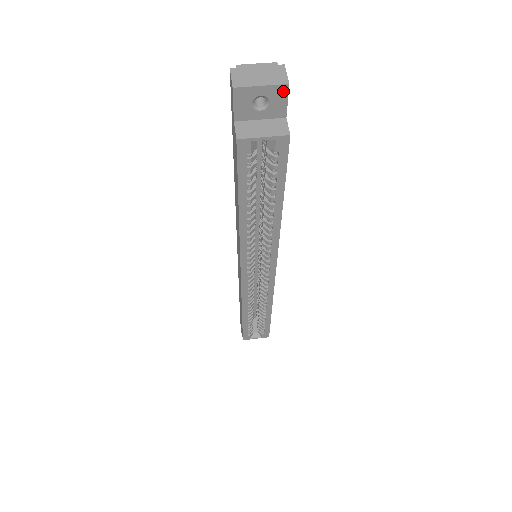
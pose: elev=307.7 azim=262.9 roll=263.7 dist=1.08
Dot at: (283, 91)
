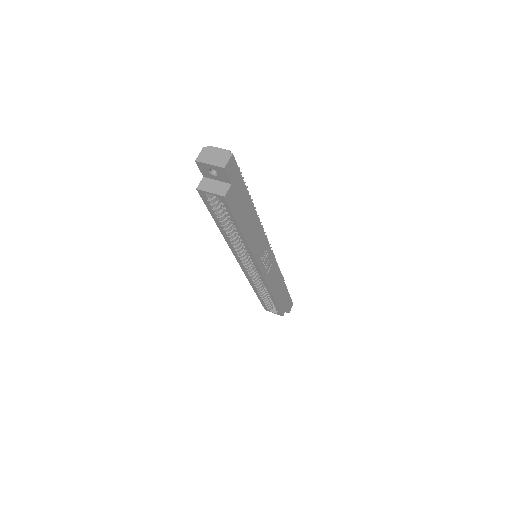
Dot at: (223, 170)
